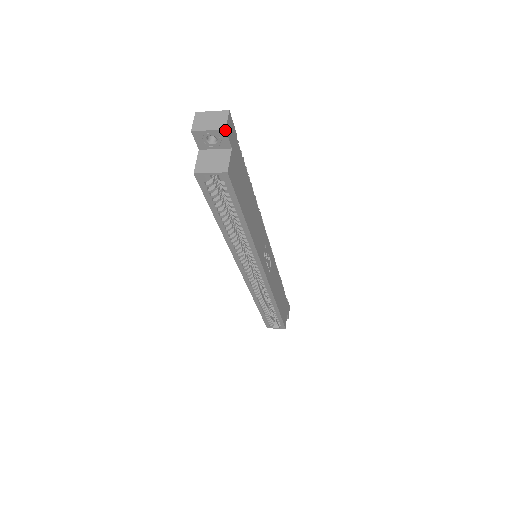
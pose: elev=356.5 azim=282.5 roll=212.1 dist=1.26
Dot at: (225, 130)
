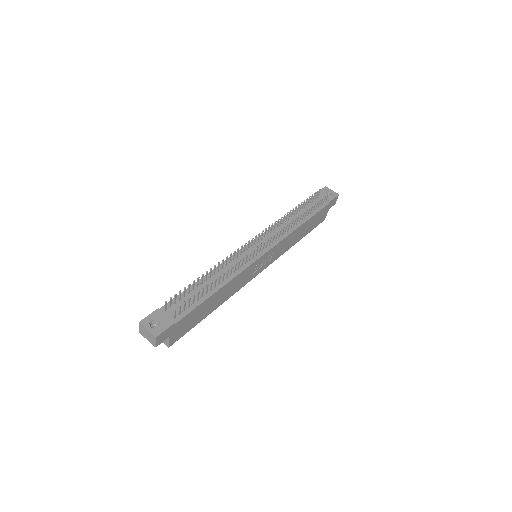
Dot at: occluded
